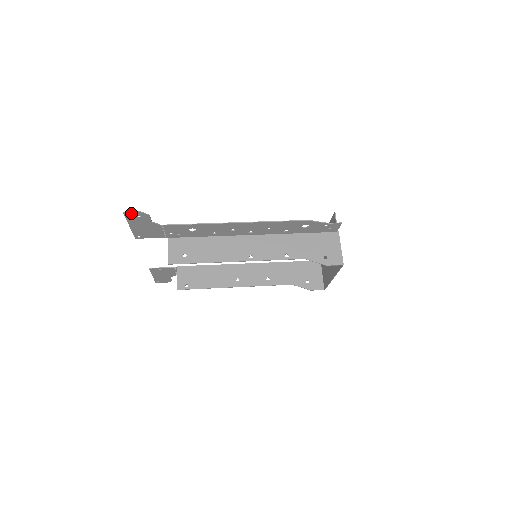
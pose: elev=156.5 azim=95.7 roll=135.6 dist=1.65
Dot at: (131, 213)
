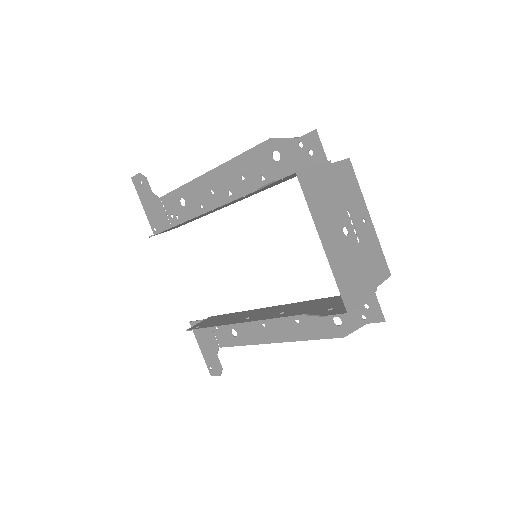
Dot at: (136, 178)
